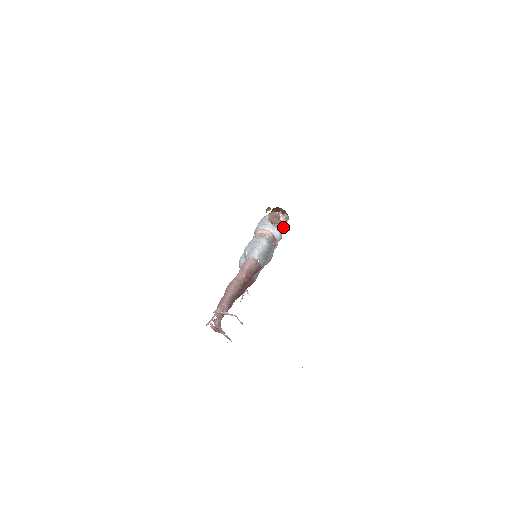
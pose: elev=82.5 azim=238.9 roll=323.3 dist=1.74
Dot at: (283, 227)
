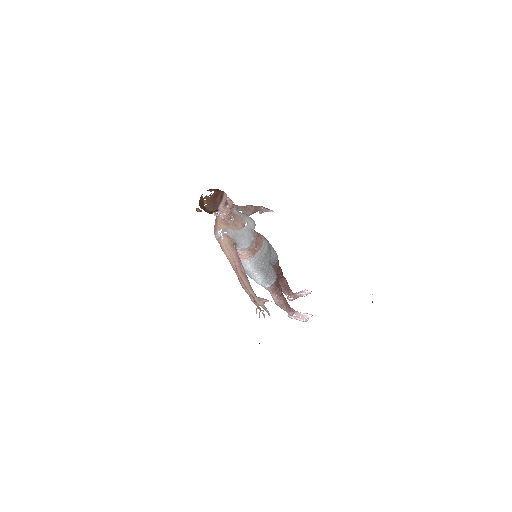
Dot at: (264, 303)
